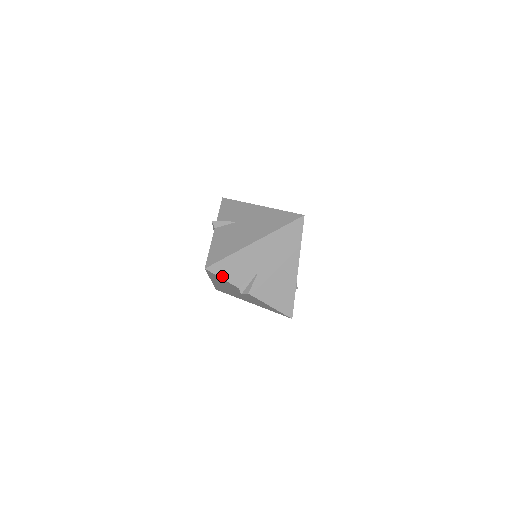
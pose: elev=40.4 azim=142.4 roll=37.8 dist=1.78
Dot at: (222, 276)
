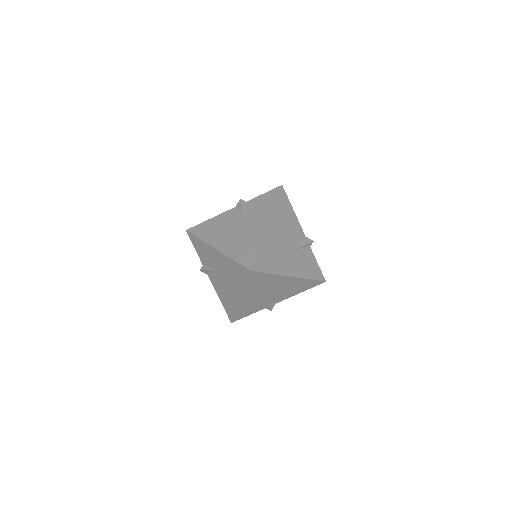
Dot at: (195, 246)
